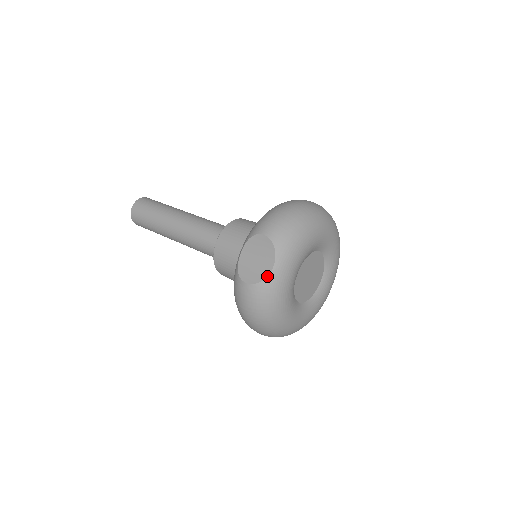
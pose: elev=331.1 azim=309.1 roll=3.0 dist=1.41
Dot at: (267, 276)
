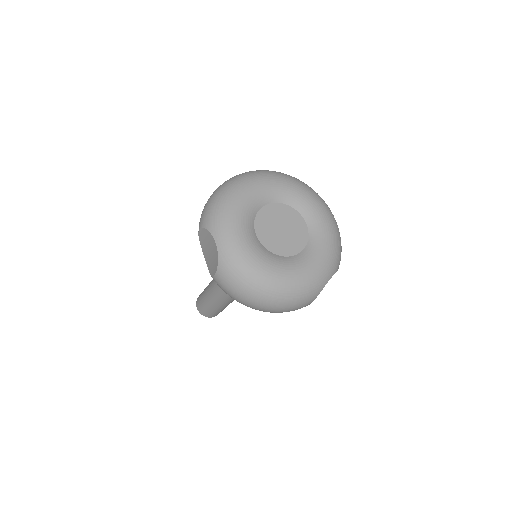
Dot at: (218, 255)
